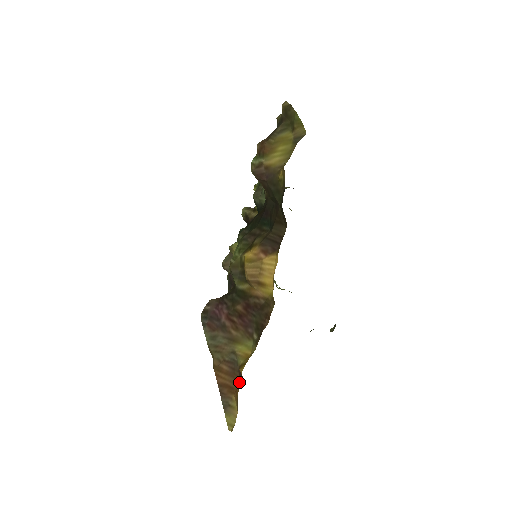
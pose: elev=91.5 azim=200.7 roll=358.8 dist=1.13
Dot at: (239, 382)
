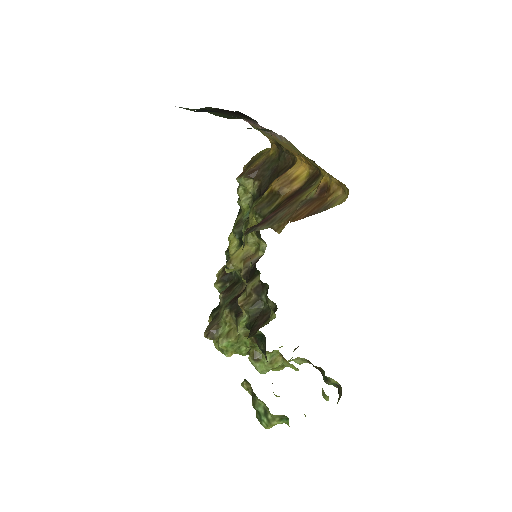
Dot at: (324, 196)
